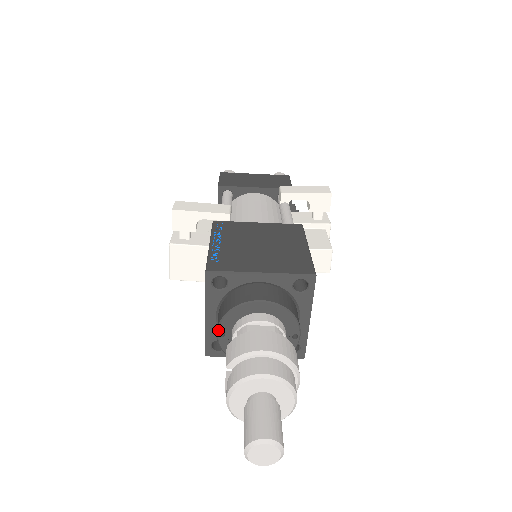
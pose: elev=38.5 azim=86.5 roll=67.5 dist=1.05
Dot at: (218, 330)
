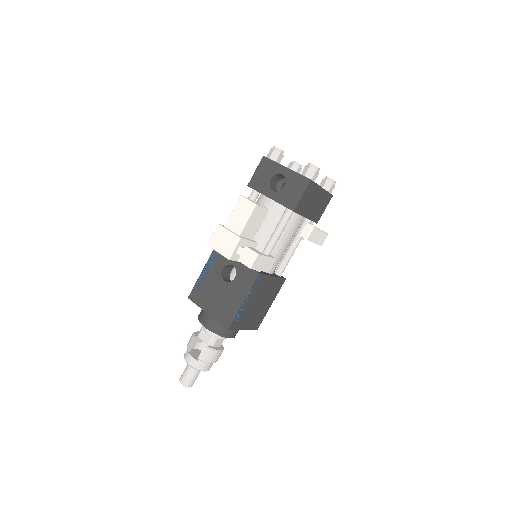
Dot at: (206, 328)
